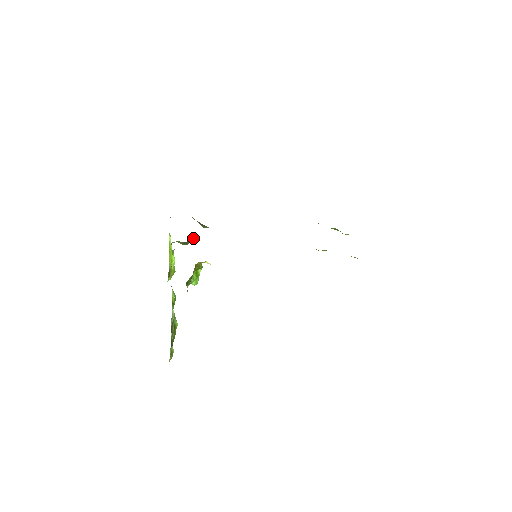
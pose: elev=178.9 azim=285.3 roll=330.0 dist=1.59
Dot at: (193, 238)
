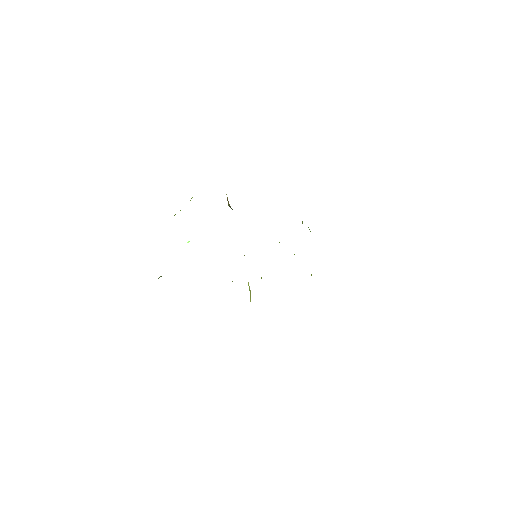
Dot at: occluded
